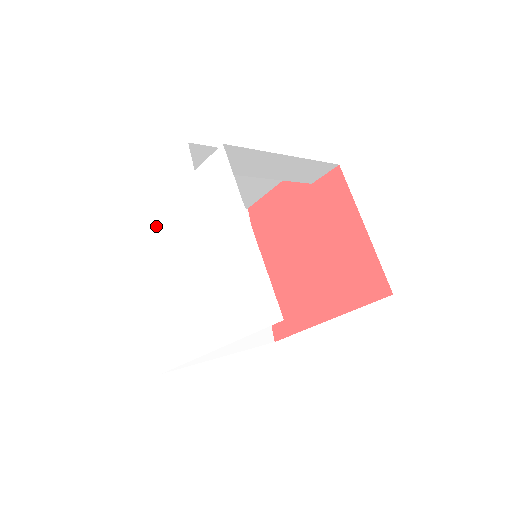
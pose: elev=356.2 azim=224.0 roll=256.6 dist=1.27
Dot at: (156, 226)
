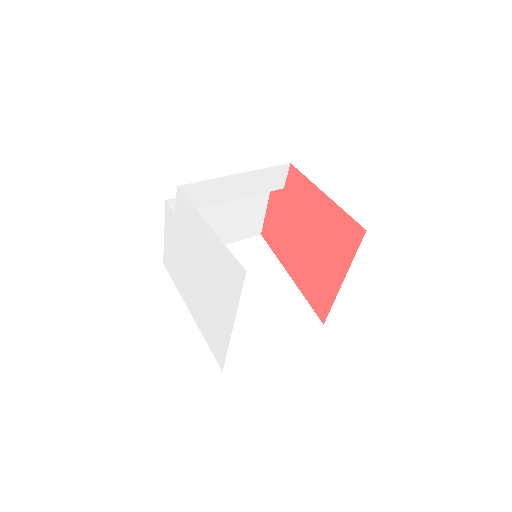
Dot at: (177, 267)
